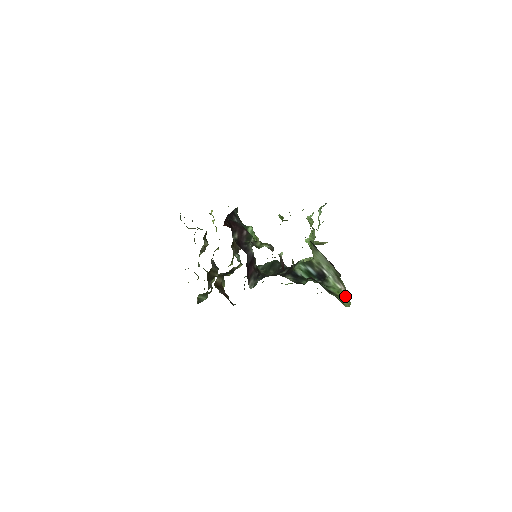
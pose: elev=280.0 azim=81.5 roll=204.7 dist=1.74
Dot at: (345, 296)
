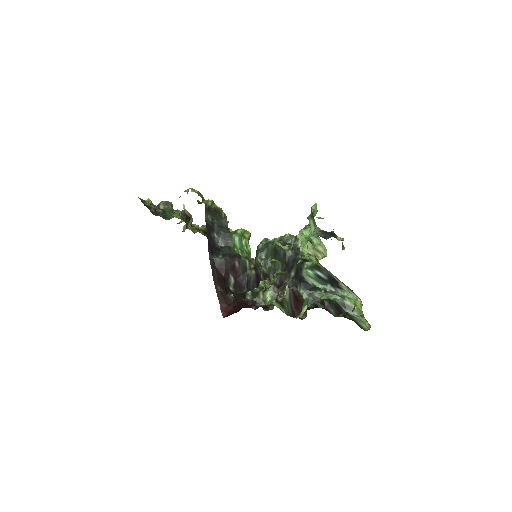
Dot at: (364, 319)
